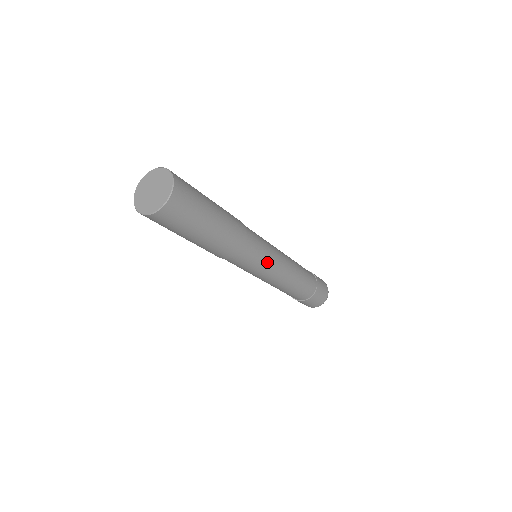
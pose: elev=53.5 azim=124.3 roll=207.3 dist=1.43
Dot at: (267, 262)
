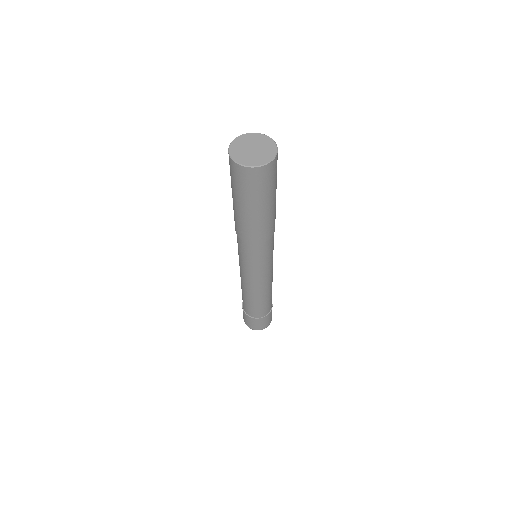
Dot at: (266, 265)
